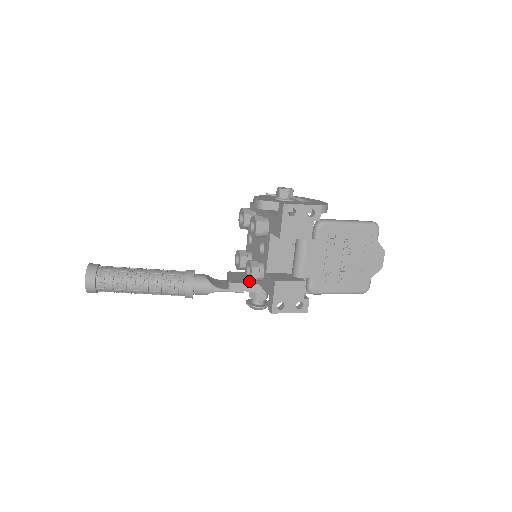
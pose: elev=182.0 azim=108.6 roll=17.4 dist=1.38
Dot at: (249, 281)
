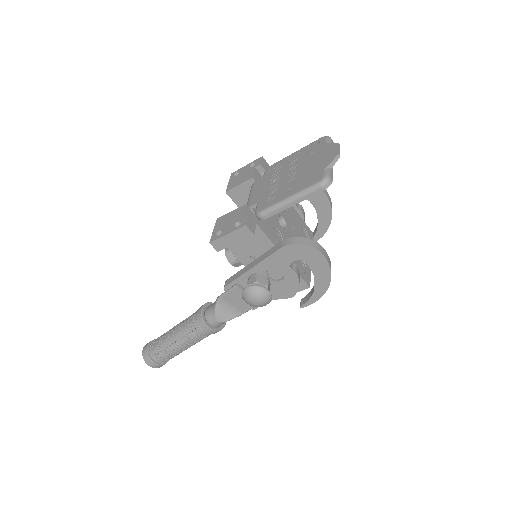
Dot at: (228, 260)
